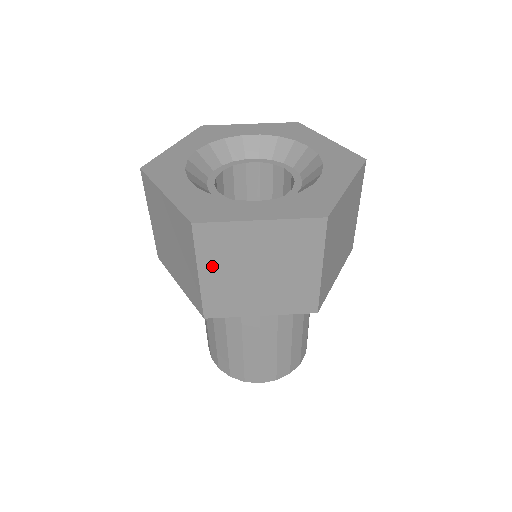
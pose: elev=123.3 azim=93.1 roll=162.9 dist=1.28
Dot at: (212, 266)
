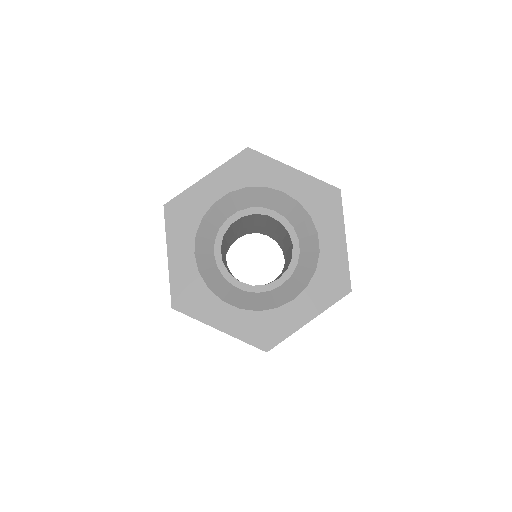
Dot at: occluded
